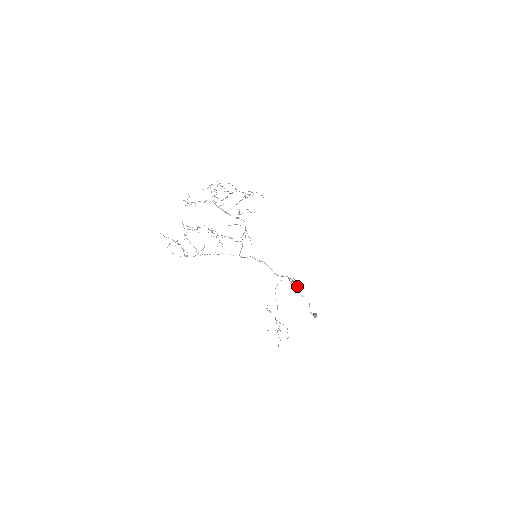
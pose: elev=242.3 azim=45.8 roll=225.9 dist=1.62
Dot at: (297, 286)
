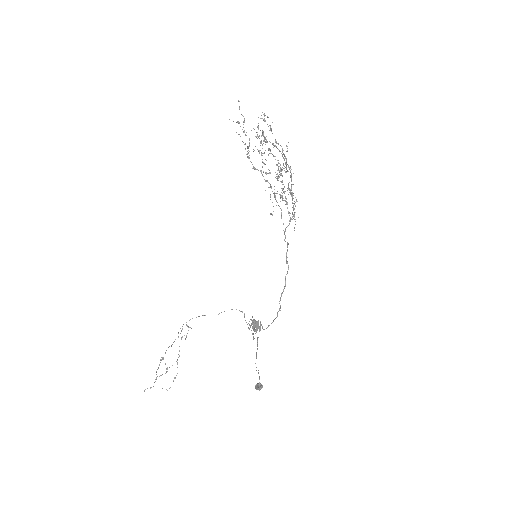
Dot at: occluded
